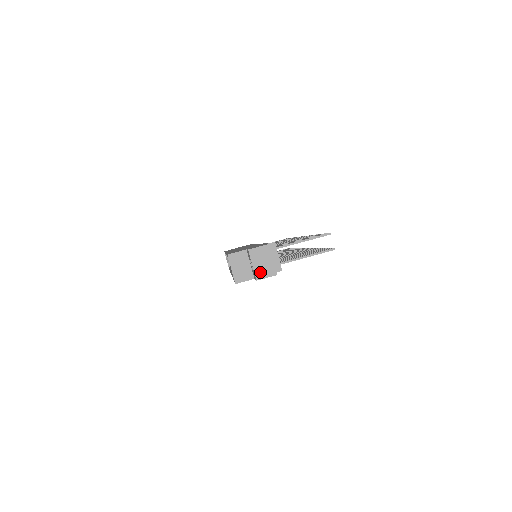
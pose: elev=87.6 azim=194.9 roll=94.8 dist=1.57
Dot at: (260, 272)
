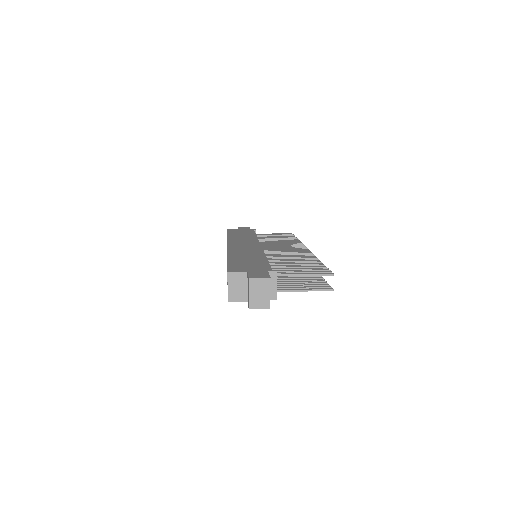
Dot at: (254, 302)
